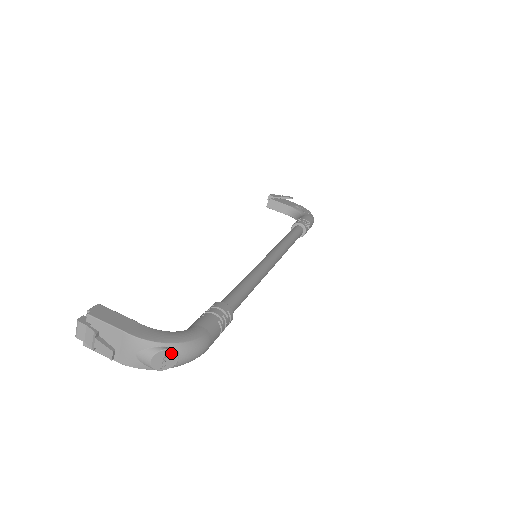
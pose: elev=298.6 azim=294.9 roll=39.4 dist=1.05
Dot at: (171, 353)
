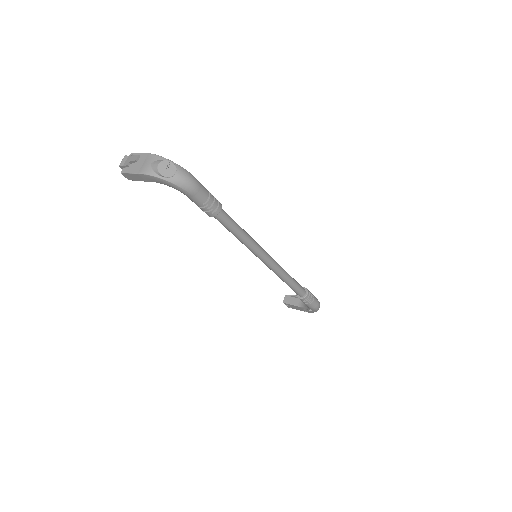
Dot at: (172, 166)
